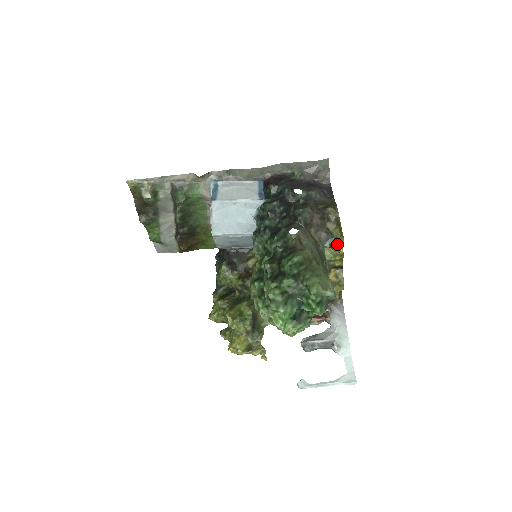
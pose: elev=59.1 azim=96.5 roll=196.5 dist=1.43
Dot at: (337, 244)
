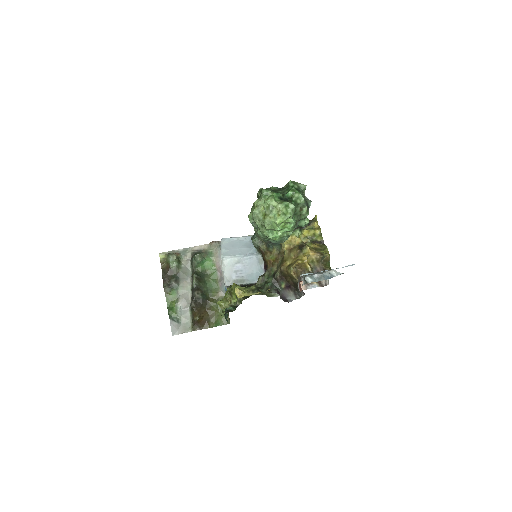
Dot at: (313, 221)
